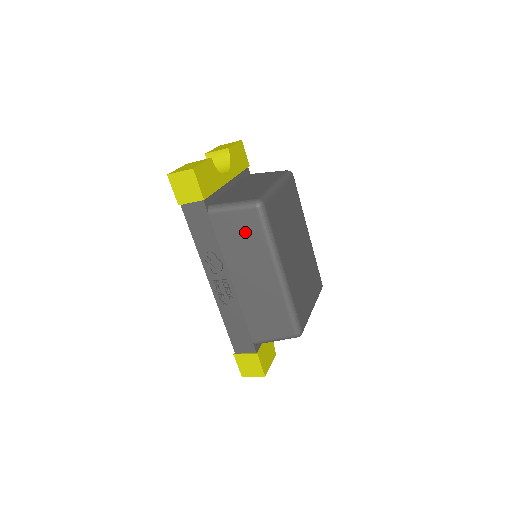
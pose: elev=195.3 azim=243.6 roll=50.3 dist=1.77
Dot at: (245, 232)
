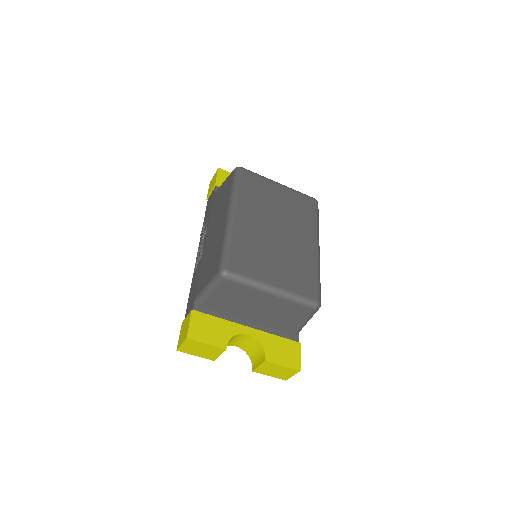
Dot at: (224, 193)
